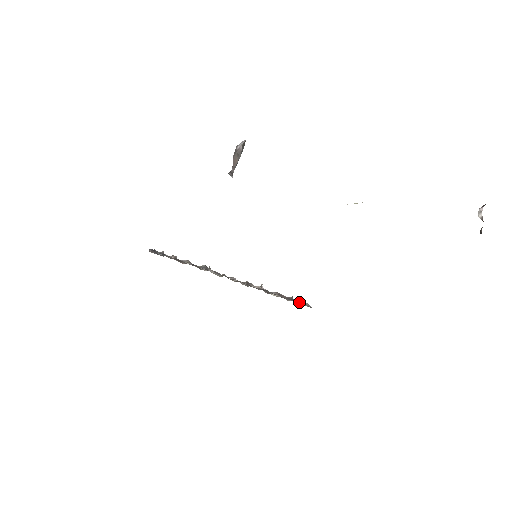
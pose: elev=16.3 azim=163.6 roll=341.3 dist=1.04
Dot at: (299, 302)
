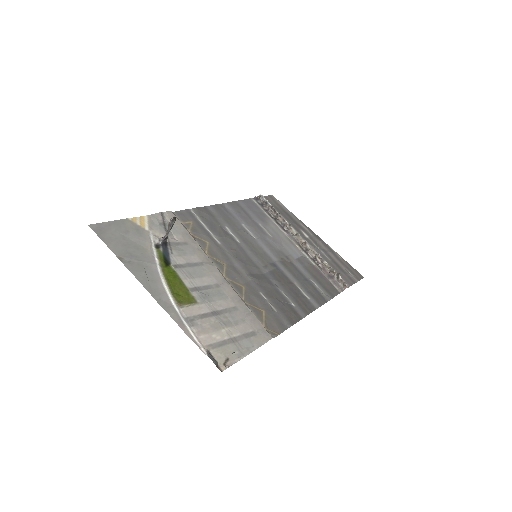
Dot at: (336, 282)
